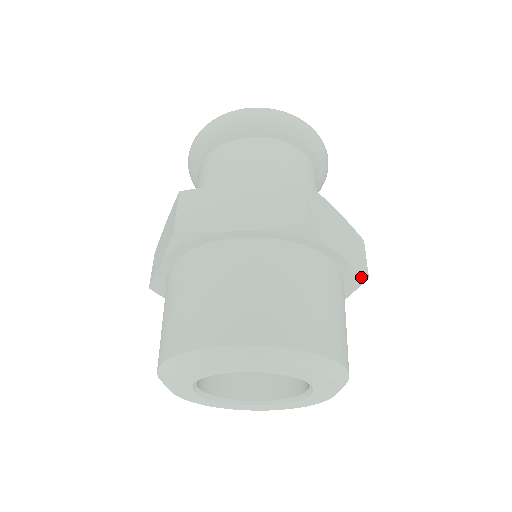
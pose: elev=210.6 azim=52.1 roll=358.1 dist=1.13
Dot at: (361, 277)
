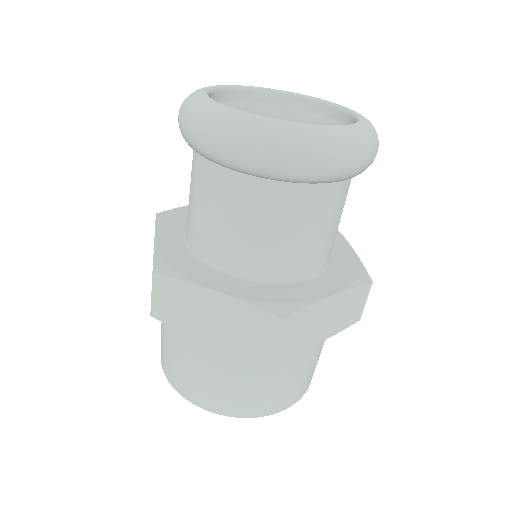
Dot at: occluded
